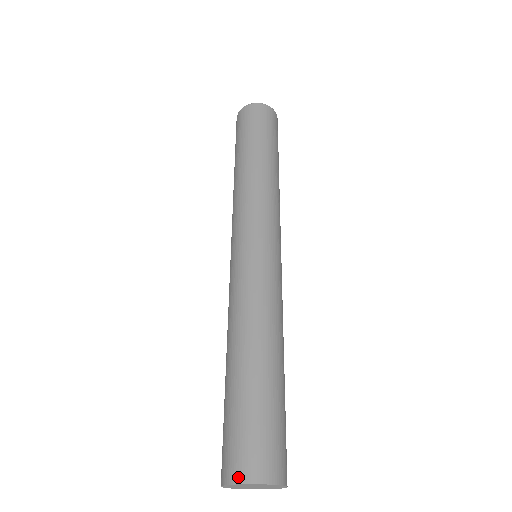
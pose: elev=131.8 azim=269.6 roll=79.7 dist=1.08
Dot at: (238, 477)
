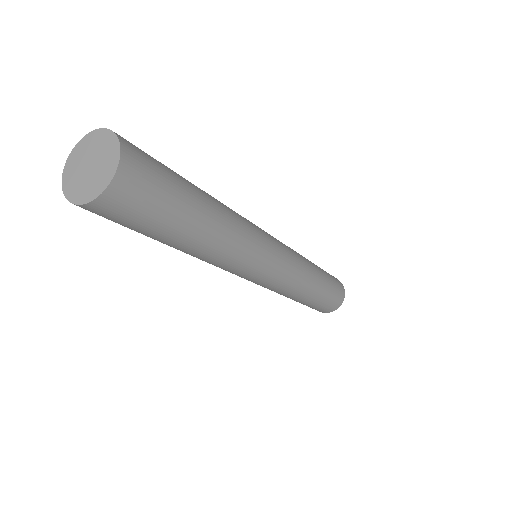
Dot at: occluded
